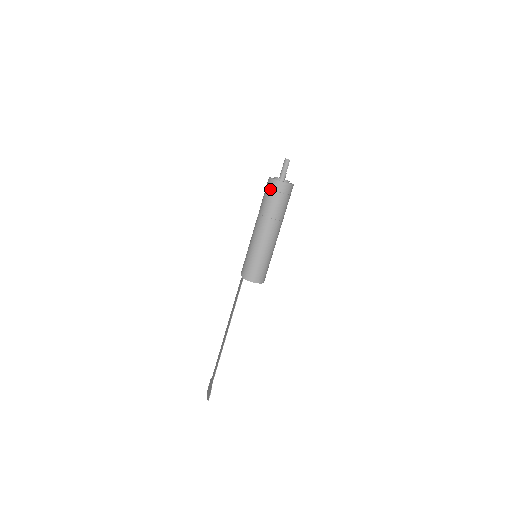
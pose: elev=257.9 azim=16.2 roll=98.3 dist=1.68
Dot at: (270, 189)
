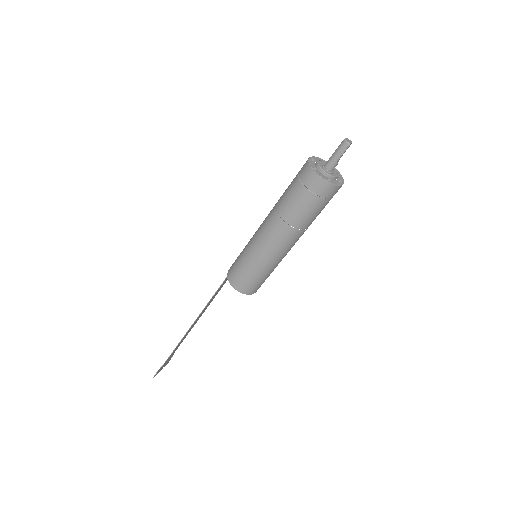
Dot at: (299, 177)
